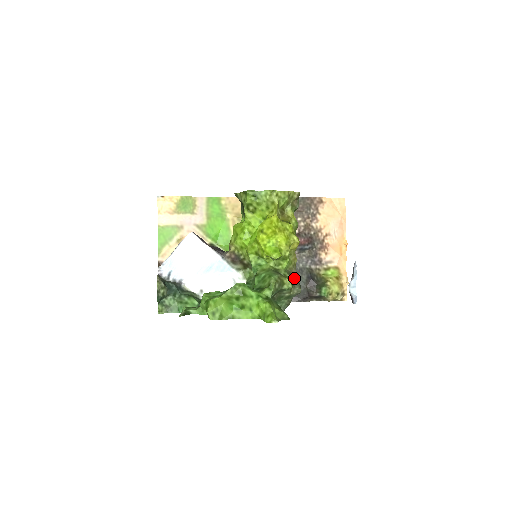
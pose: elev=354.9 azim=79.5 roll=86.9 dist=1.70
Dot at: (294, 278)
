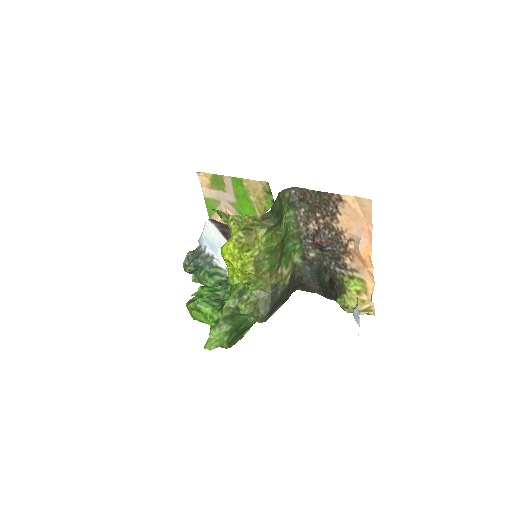
Dot at: (265, 300)
